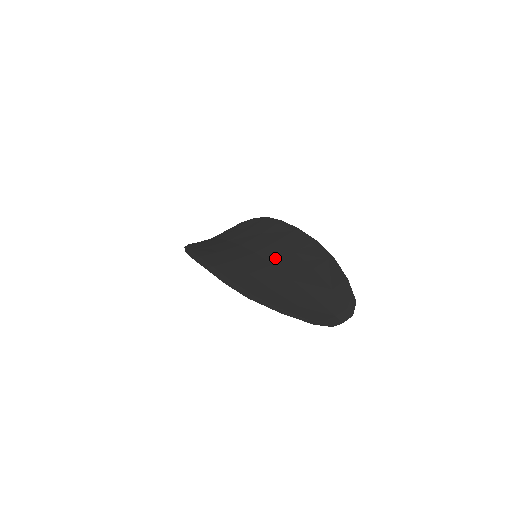
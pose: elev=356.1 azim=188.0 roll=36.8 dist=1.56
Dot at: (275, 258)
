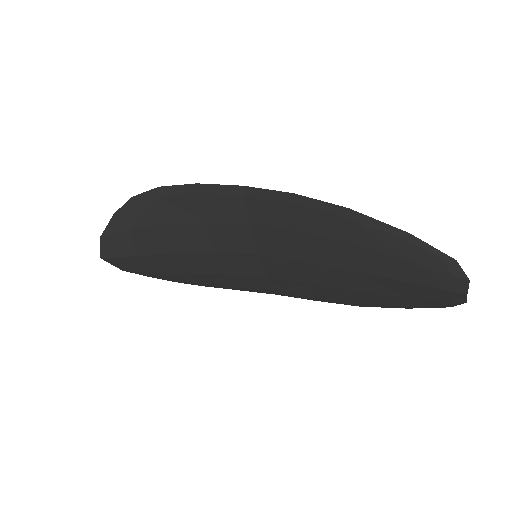
Dot at: (296, 263)
